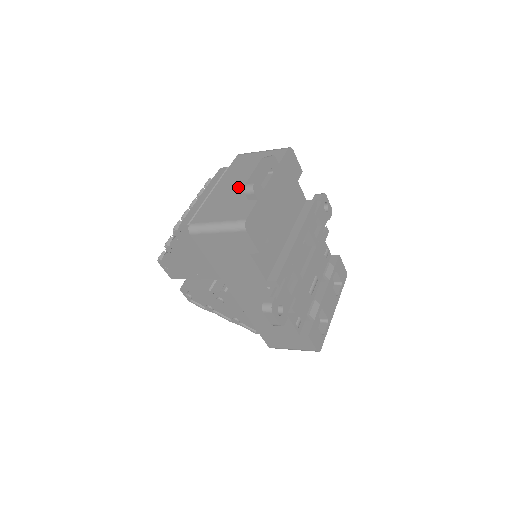
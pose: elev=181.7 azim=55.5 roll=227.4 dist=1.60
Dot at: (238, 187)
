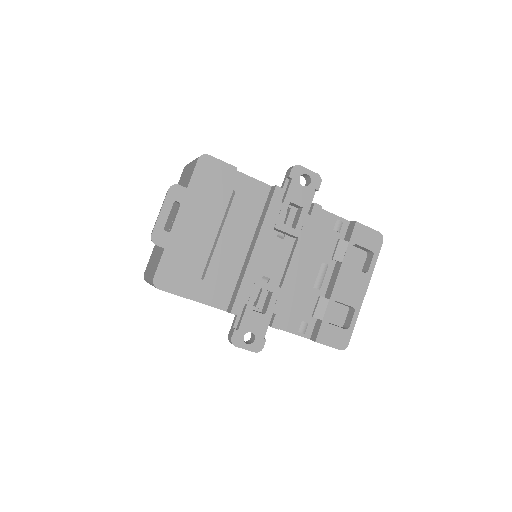
Dot at: (167, 224)
